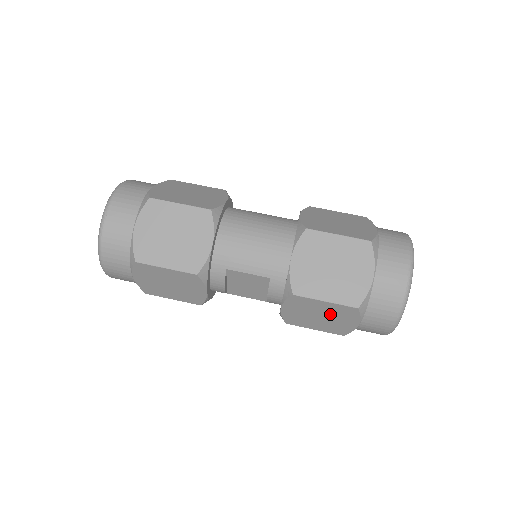
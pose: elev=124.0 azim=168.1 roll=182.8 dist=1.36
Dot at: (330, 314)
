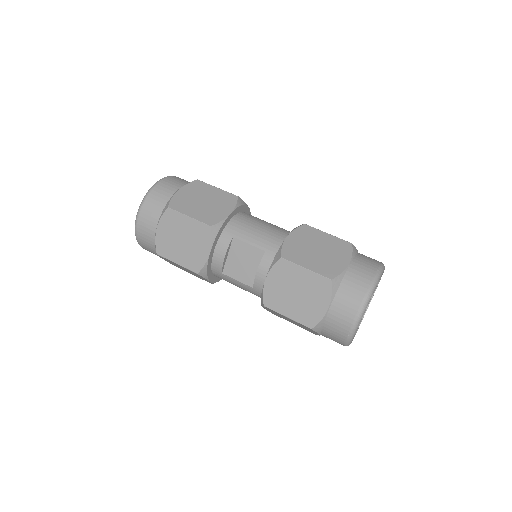
Dot at: (306, 290)
